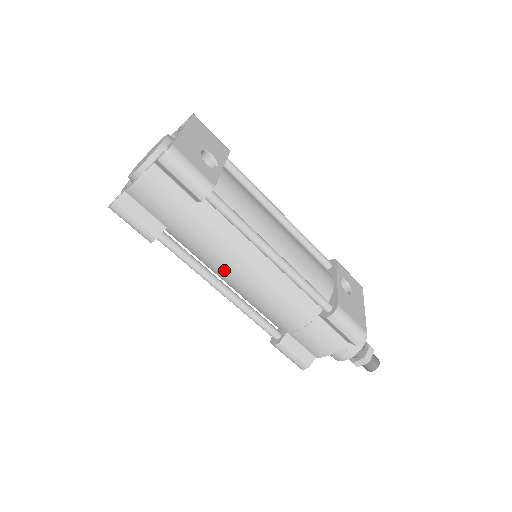
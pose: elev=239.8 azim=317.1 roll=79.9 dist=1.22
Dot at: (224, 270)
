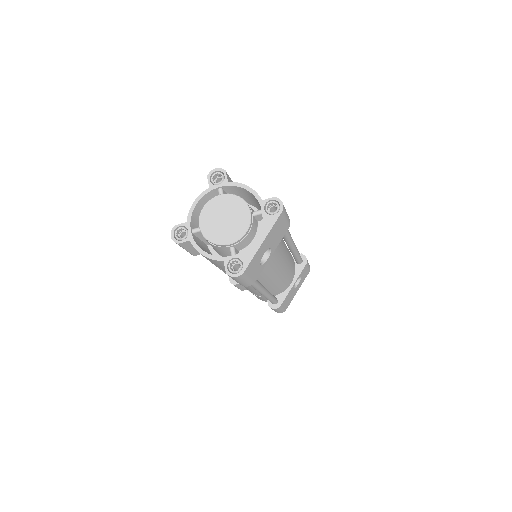
Dot at: occluded
